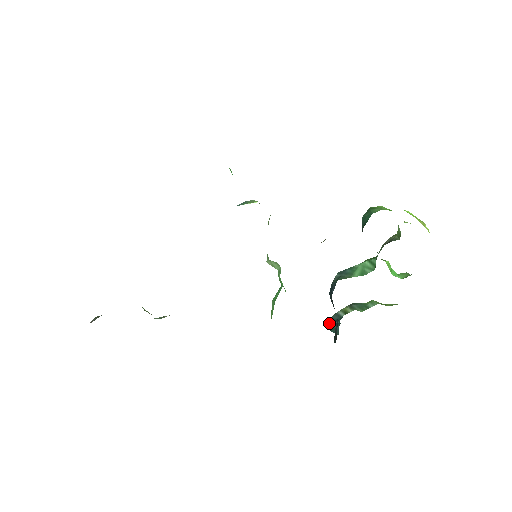
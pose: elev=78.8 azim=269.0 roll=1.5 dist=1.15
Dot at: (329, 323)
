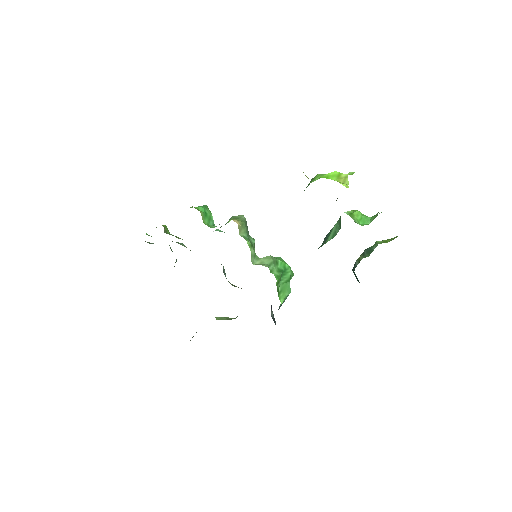
Dot at: (354, 274)
